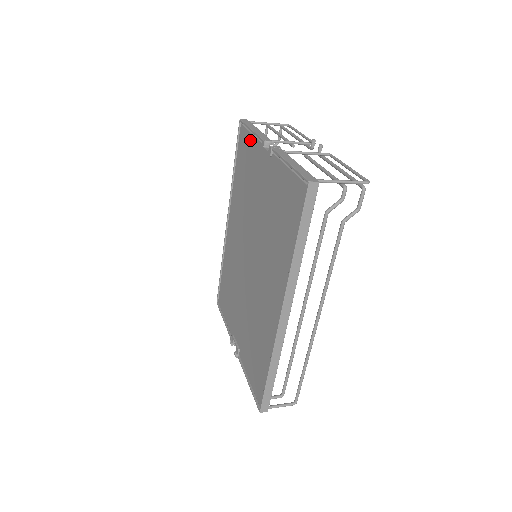
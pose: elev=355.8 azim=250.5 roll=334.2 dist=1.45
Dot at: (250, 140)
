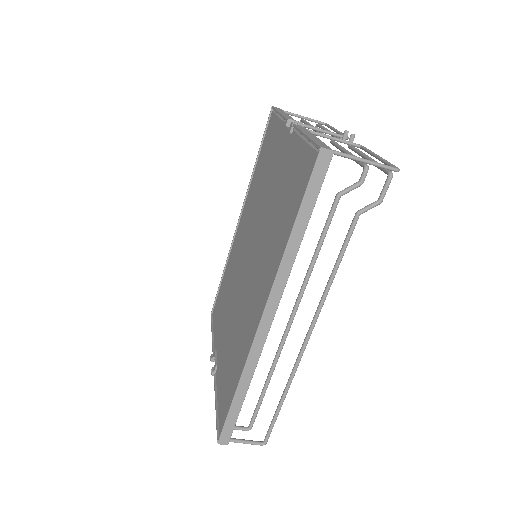
Dot at: (276, 125)
